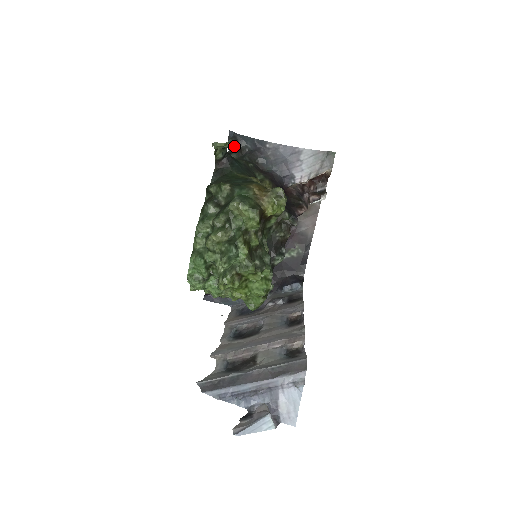
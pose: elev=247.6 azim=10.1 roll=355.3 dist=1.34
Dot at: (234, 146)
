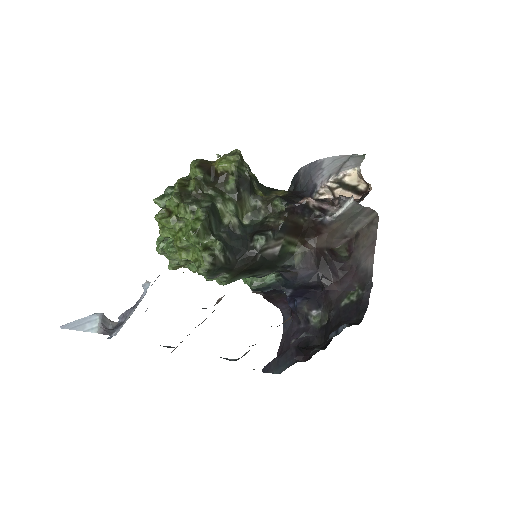
Dot at: occluded
